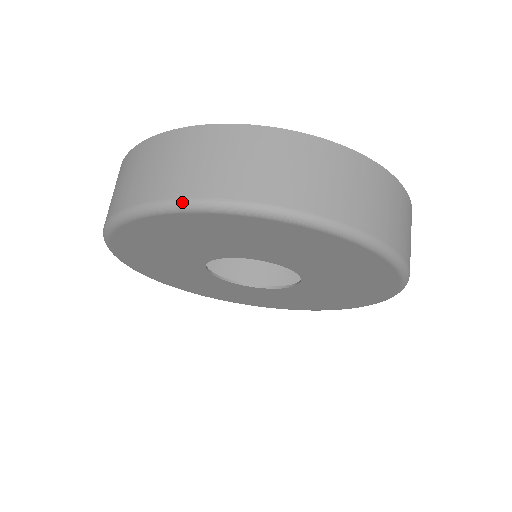
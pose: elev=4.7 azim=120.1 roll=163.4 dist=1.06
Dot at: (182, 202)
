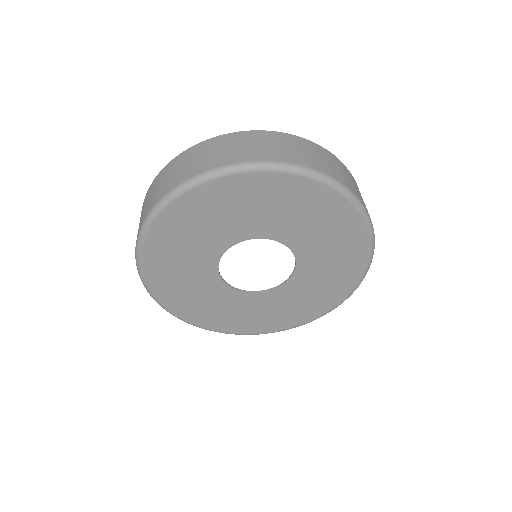
Dot at: (326, 176)
